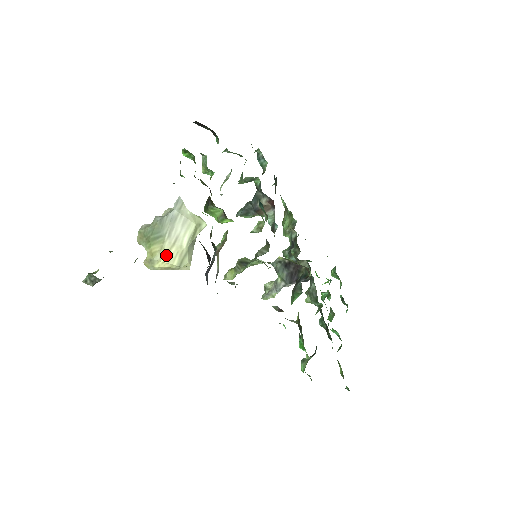
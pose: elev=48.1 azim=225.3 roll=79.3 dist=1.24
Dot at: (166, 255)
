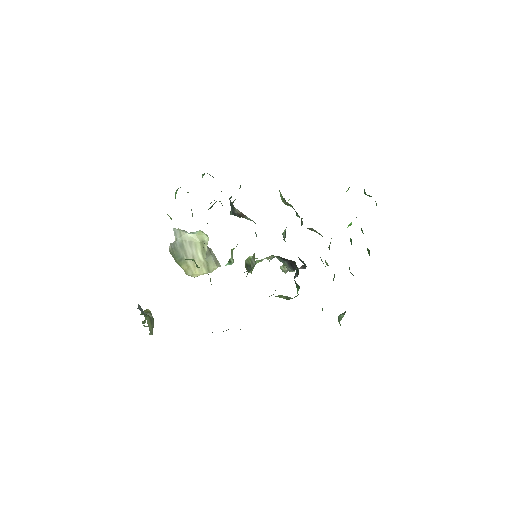
Dot at: (194, 269)
